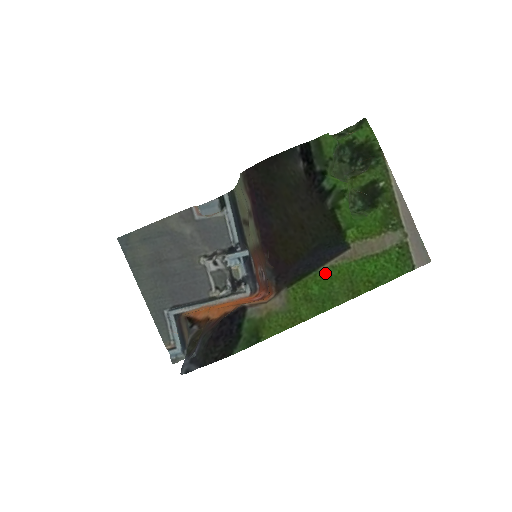
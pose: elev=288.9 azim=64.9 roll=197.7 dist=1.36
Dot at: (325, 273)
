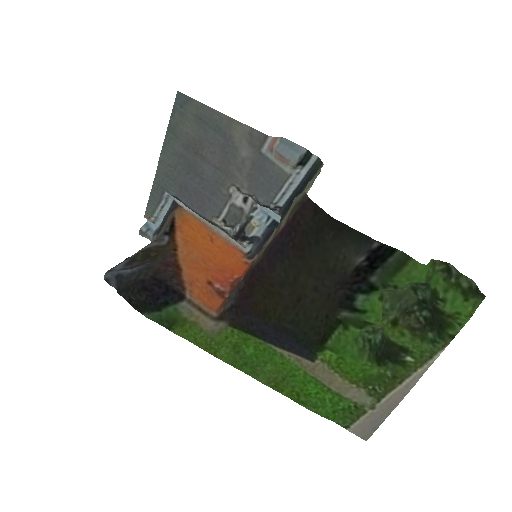
Dot at: (270, 351)
